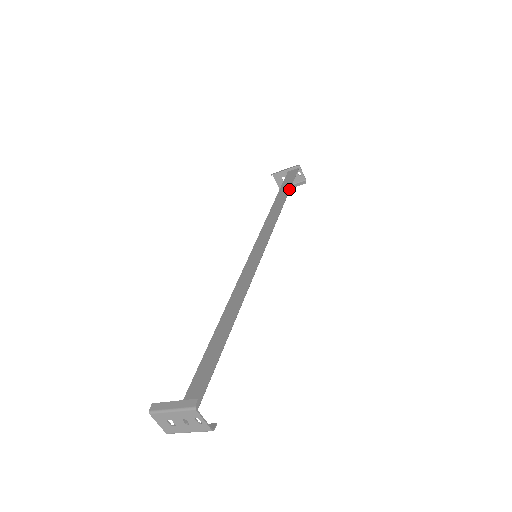
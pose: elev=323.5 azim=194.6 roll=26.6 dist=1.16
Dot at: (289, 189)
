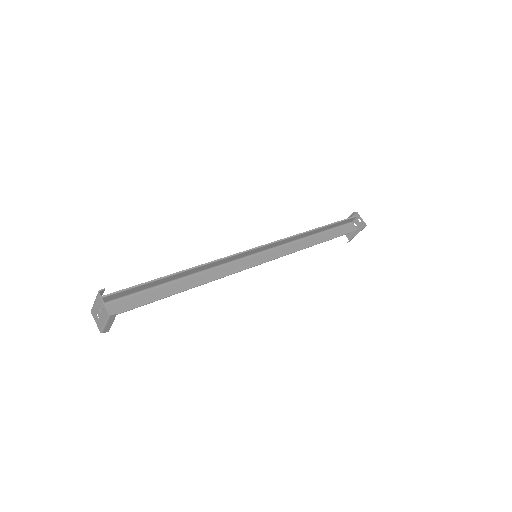
Dot at: (329, 224)
